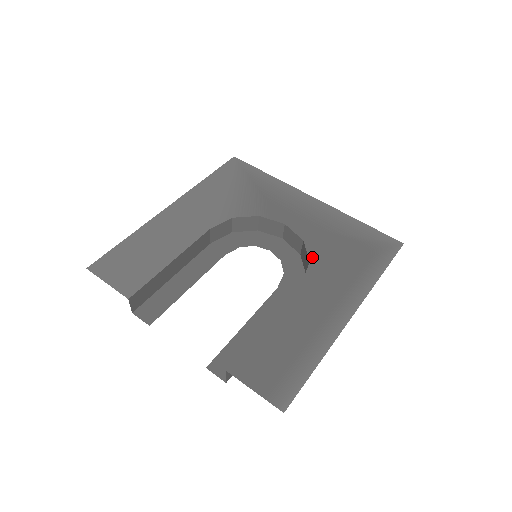
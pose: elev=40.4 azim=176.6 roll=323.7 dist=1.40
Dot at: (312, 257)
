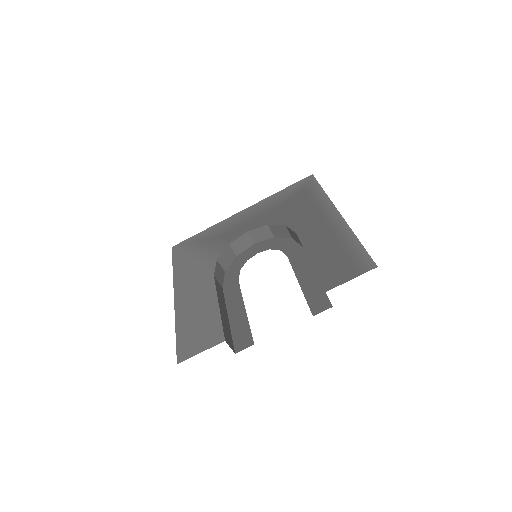
Dot at: (283, 223)
